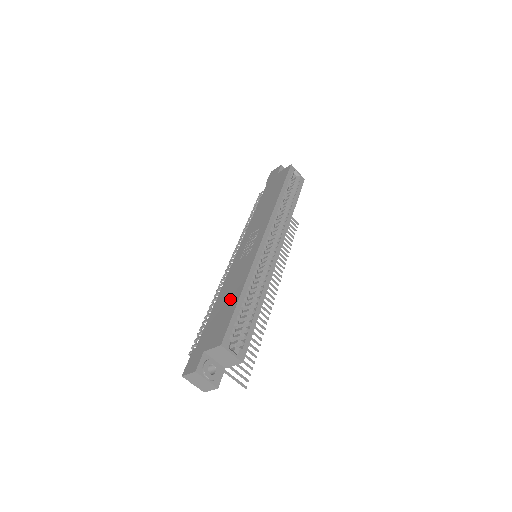
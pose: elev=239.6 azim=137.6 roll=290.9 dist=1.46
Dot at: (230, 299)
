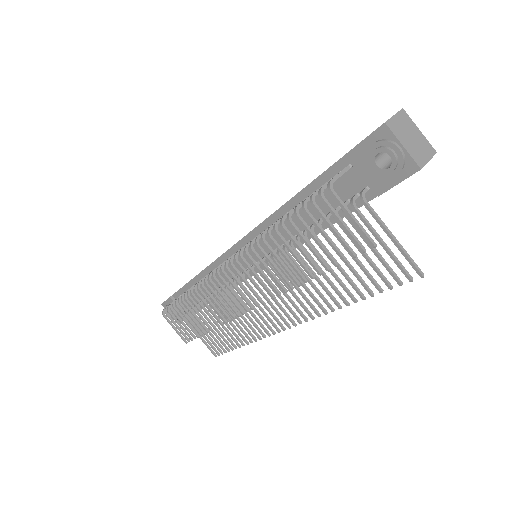
Dot at: occluded
